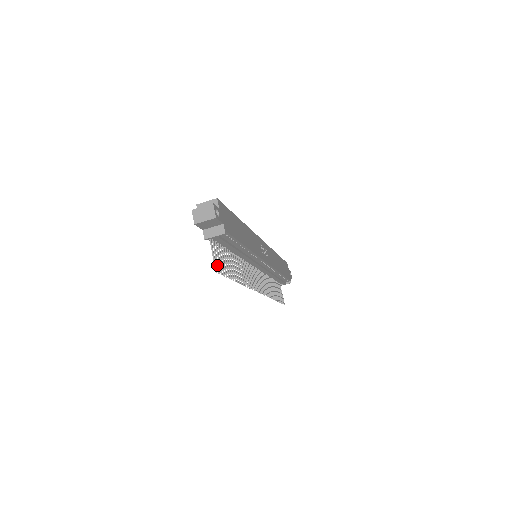
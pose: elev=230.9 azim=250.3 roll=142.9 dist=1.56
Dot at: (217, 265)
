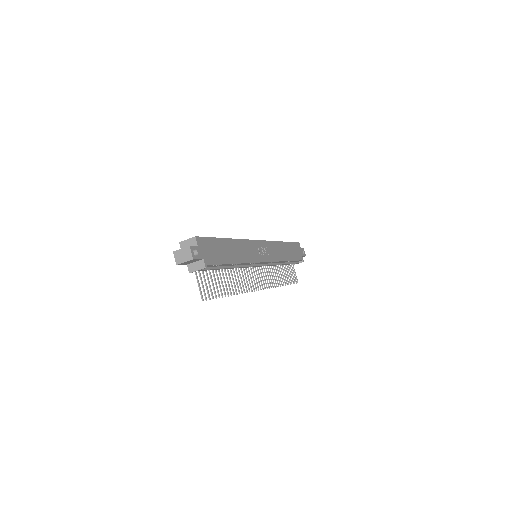
Dot at: (204, 293)
